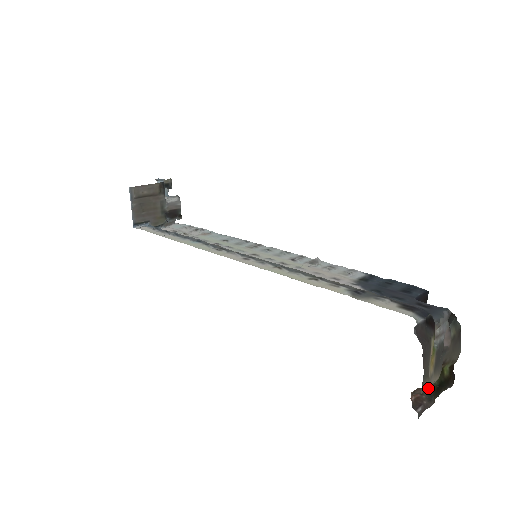
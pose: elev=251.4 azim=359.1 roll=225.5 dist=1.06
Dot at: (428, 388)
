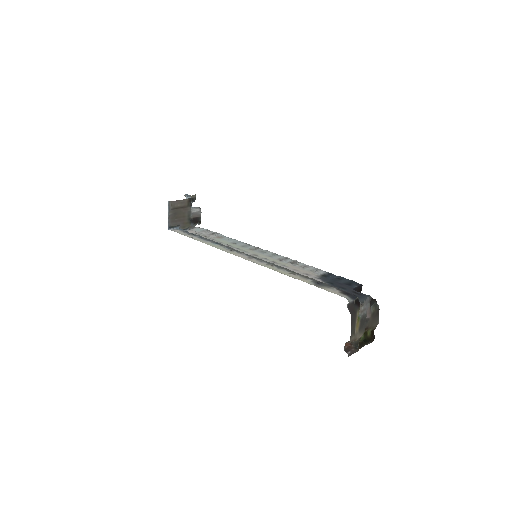
Dot at: (355, 341)
